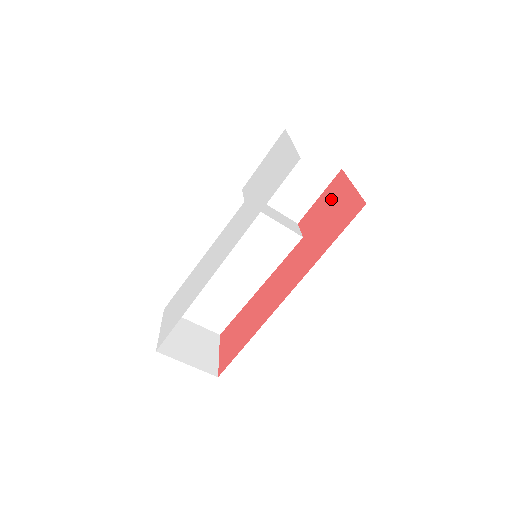
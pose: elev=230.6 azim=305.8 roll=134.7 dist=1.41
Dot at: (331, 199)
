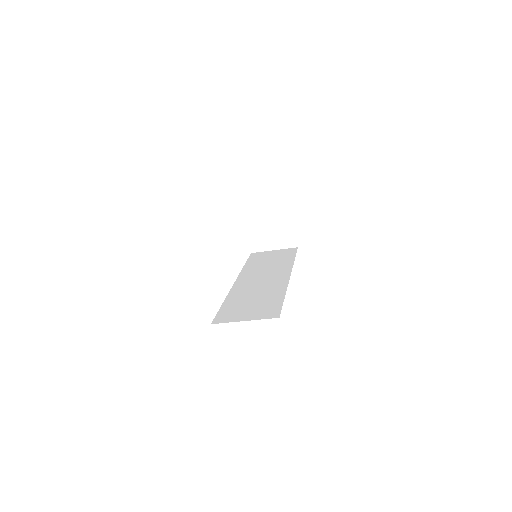
Dot at: occluded
